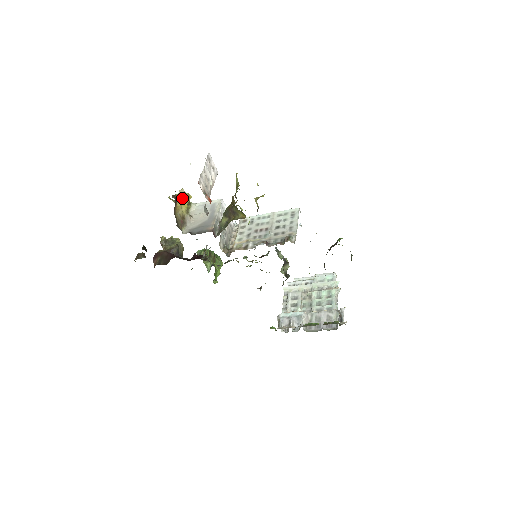
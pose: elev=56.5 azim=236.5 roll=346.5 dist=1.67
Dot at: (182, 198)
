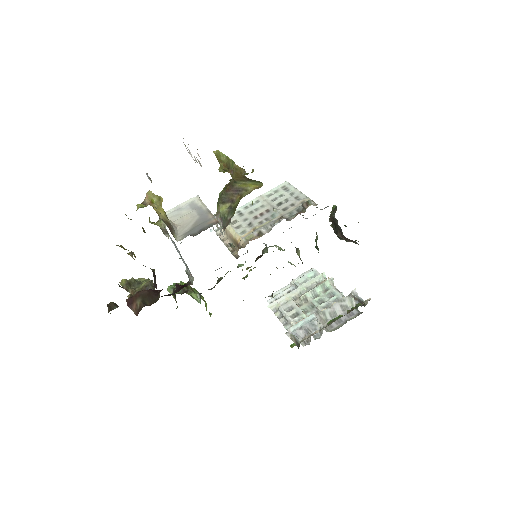
Dot at: (154, 202)
